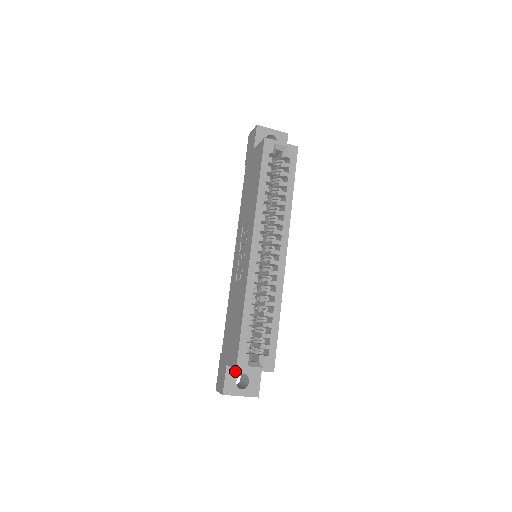
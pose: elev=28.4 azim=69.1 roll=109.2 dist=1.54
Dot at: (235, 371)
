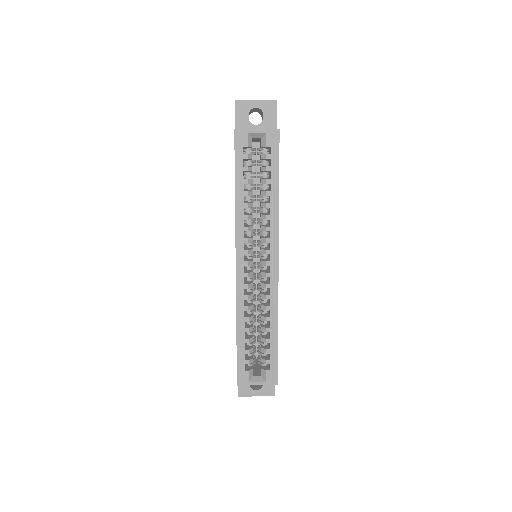
Dot at: occluded
